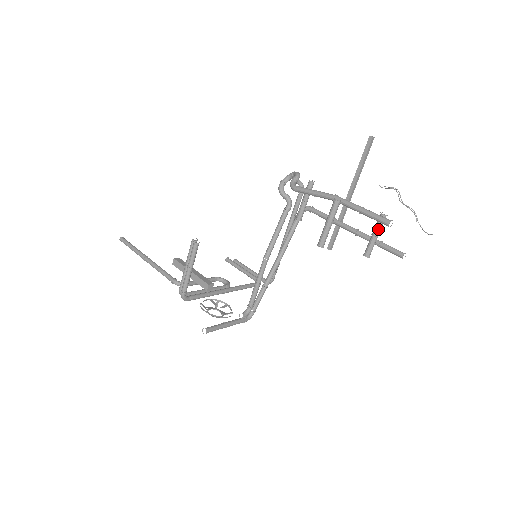
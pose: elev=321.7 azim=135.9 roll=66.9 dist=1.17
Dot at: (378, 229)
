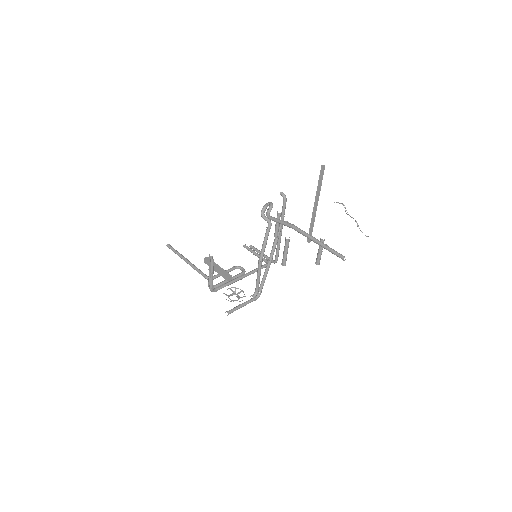
Dot at: (321, 248)
